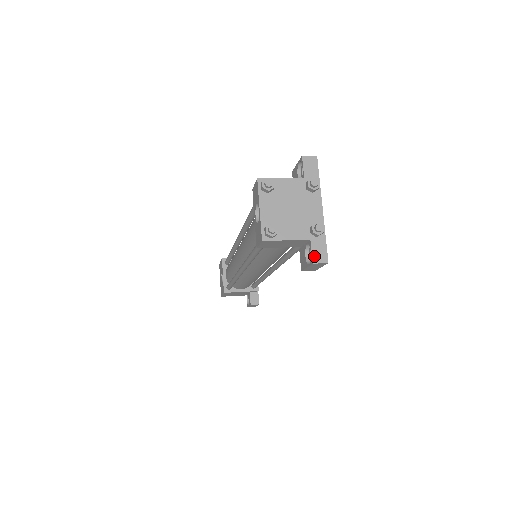
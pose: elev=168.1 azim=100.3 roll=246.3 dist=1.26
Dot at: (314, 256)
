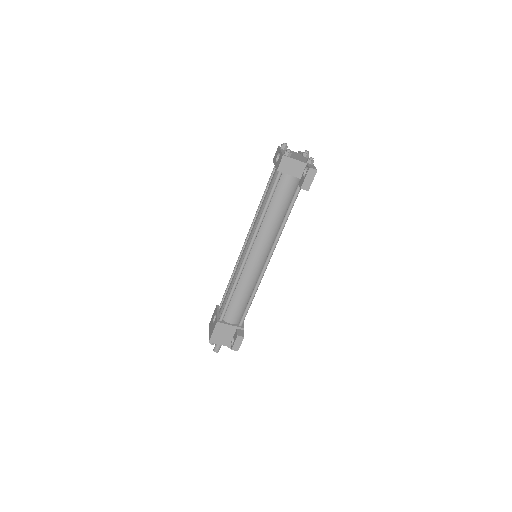
Dot at: (310, 166)
